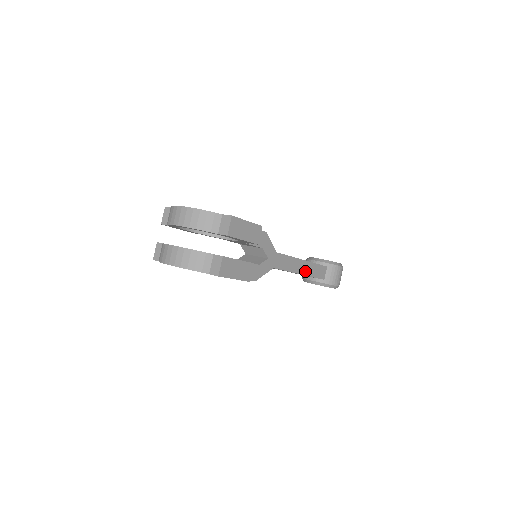
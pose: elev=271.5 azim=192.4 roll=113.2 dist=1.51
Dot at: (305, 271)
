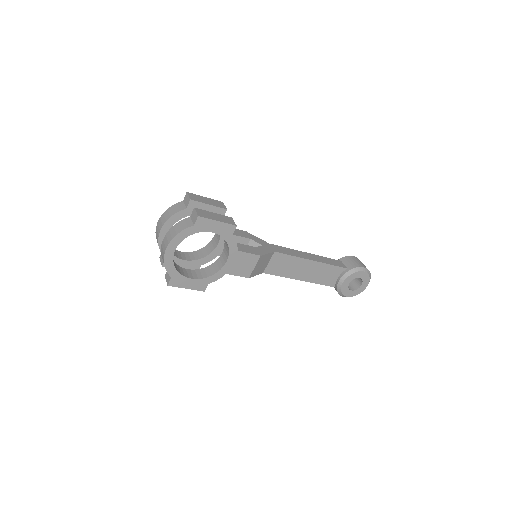
Dot at: (316, 260)
